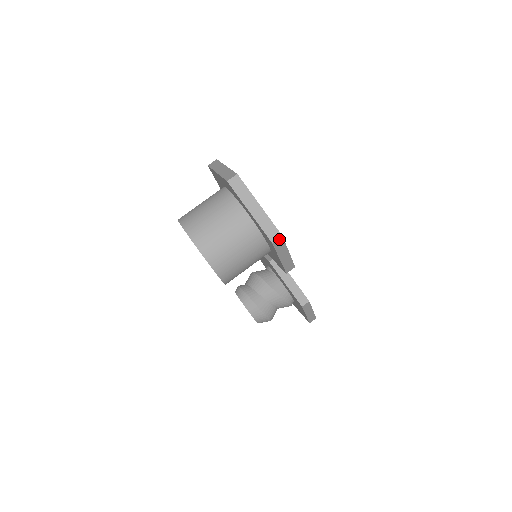
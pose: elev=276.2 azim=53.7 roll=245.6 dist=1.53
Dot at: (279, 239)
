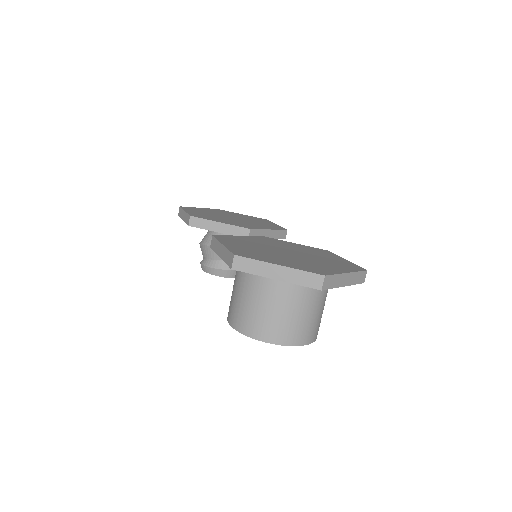
Dot at: (365, 274)
